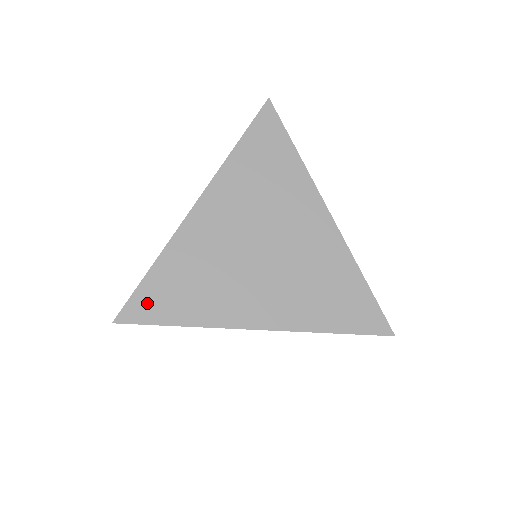
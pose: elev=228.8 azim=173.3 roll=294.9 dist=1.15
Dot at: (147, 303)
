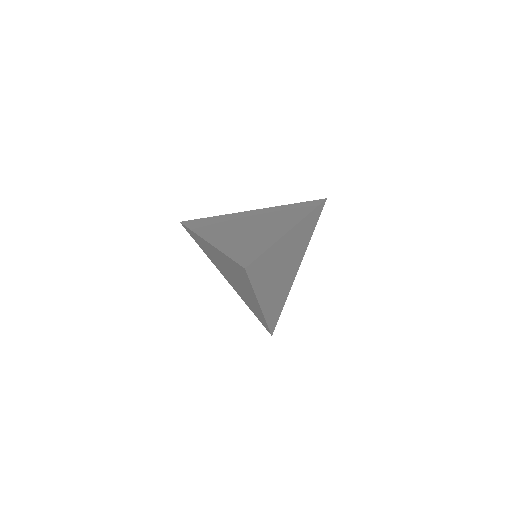
Dot at: (195, 222)
